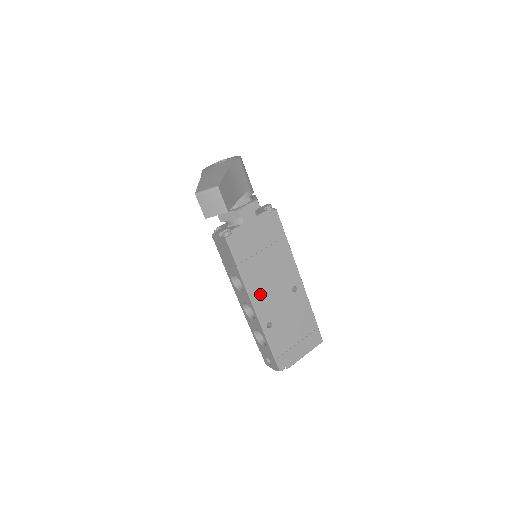
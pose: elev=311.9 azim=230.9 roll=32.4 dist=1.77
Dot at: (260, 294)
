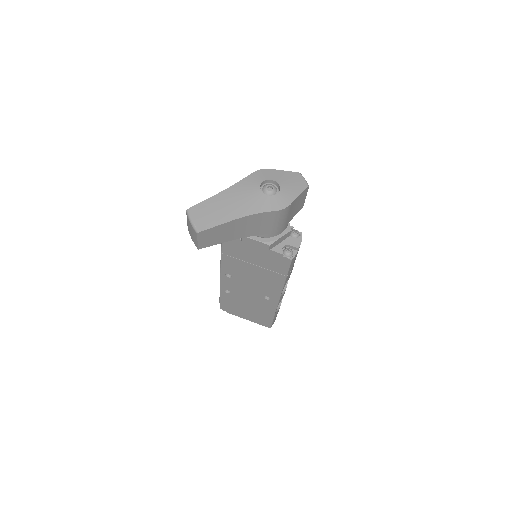
Dot at: (232, 277)
